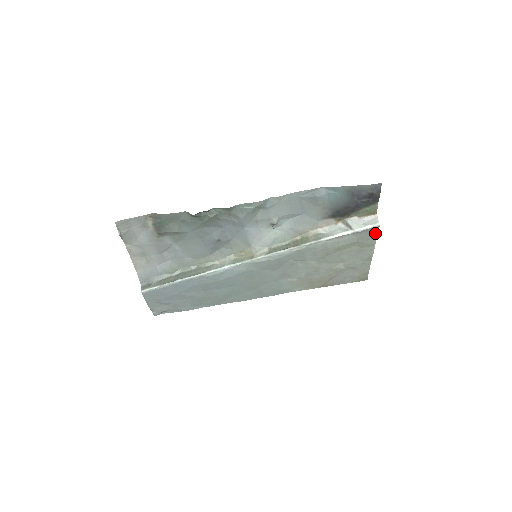
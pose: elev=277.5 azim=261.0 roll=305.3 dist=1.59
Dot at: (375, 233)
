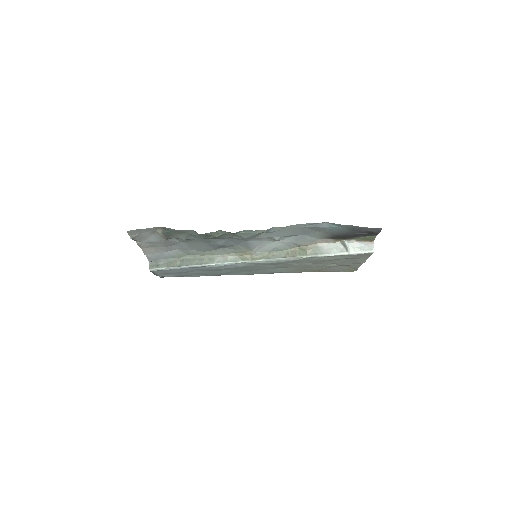
Dot at: (369, 255)
